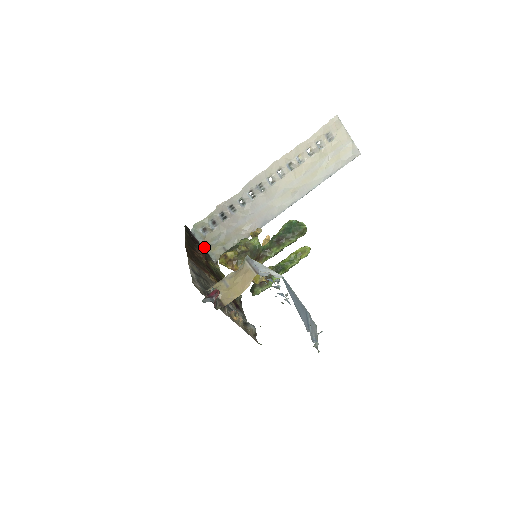
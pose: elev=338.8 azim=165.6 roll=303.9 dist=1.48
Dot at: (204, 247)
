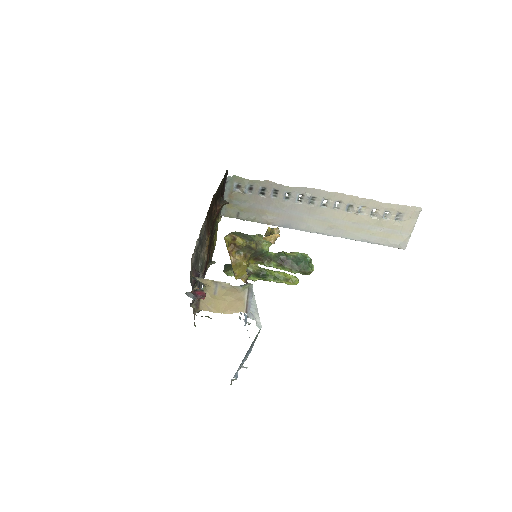
Dot at: (225, 198)
